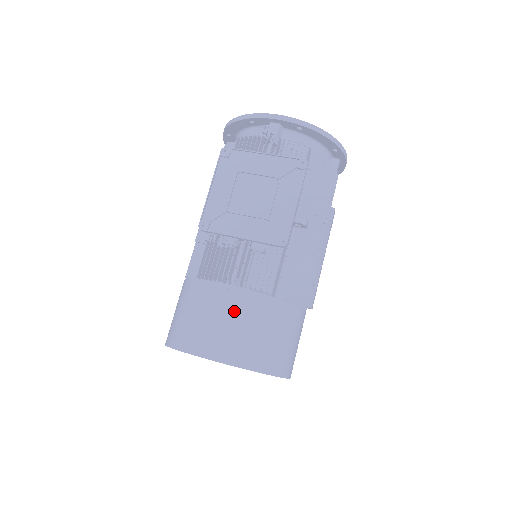
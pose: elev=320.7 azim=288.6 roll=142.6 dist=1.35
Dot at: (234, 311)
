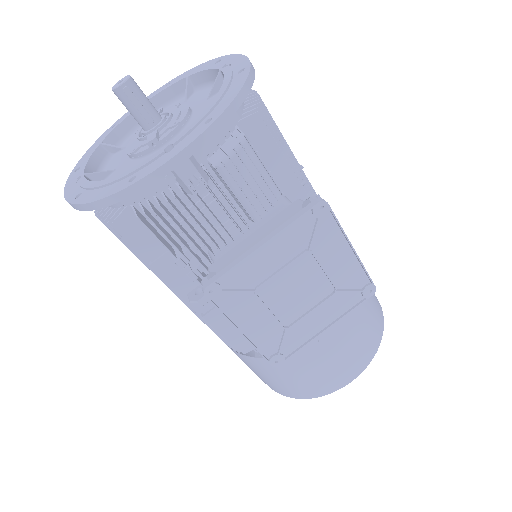
Dot at: (339, 344)
